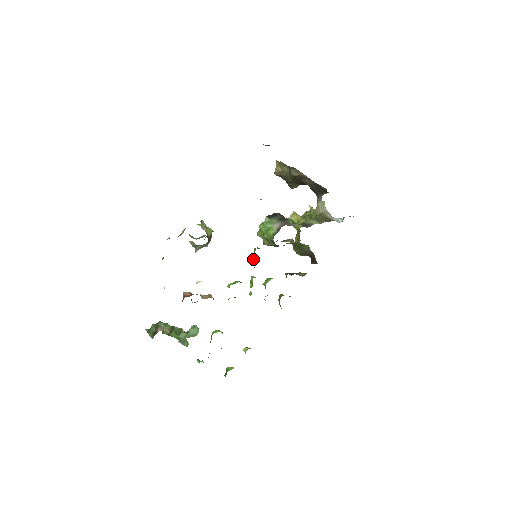
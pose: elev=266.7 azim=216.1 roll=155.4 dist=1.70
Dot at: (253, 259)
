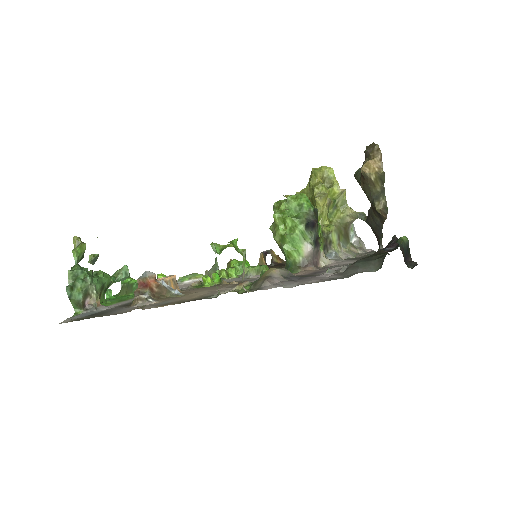
Dot at: (253, 269)
